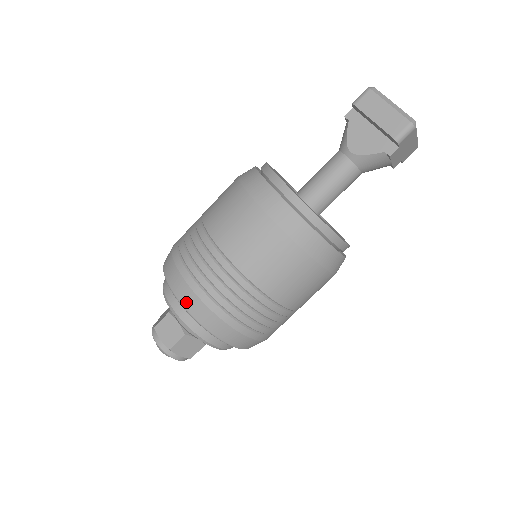
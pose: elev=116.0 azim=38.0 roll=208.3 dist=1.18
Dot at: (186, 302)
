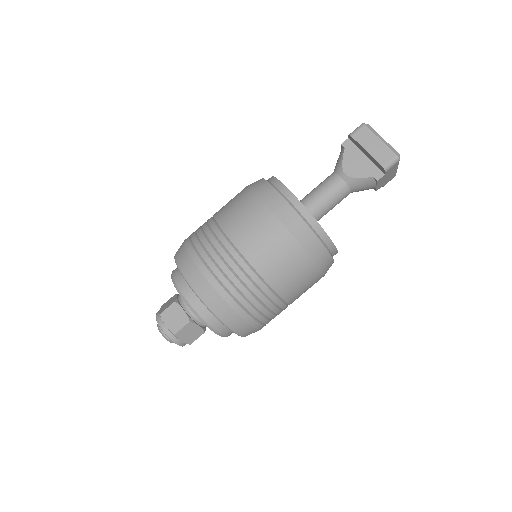
Dot at: (200, 291)
